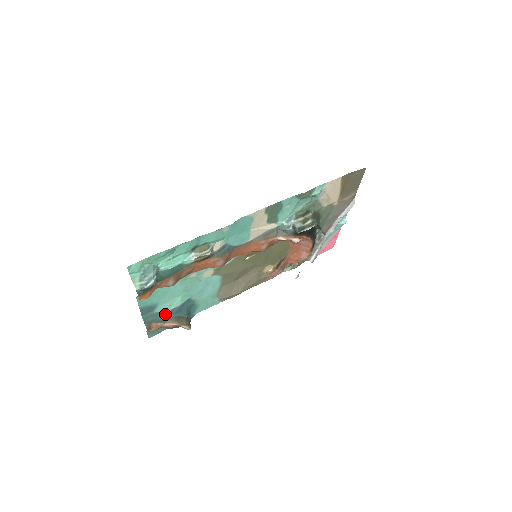
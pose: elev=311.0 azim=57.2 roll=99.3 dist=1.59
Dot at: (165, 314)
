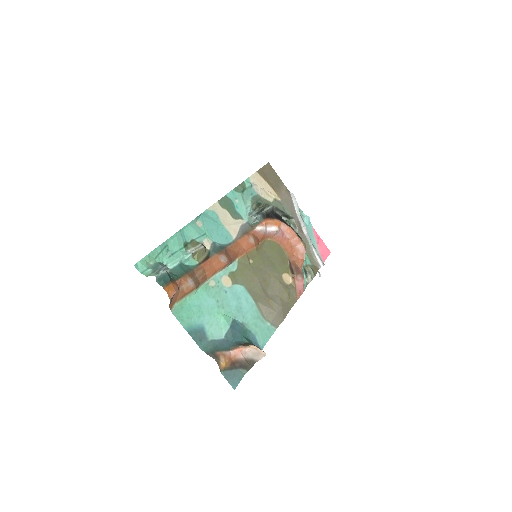
Dot at: (223, 342)
